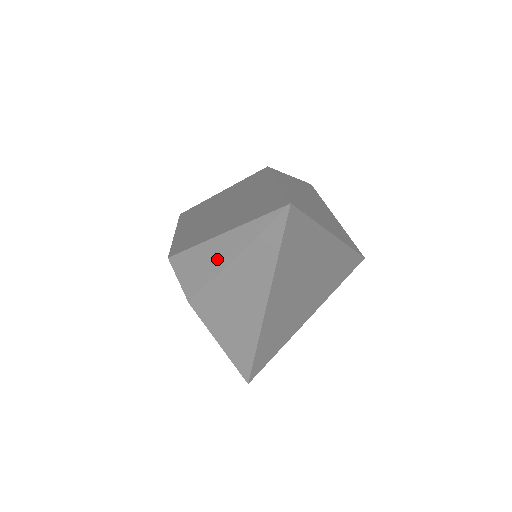
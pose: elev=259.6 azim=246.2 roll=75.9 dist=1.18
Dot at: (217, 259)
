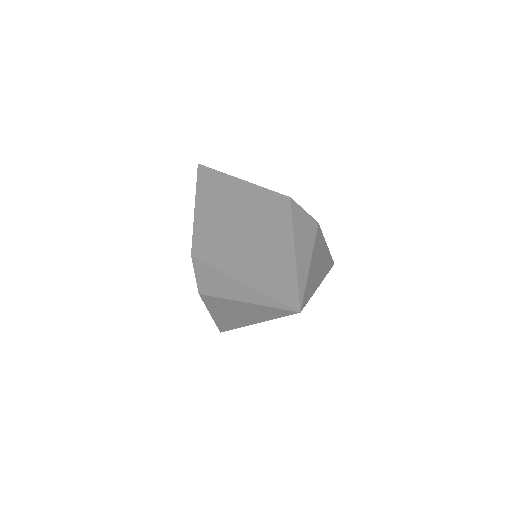
Dot at: (233, 292)
